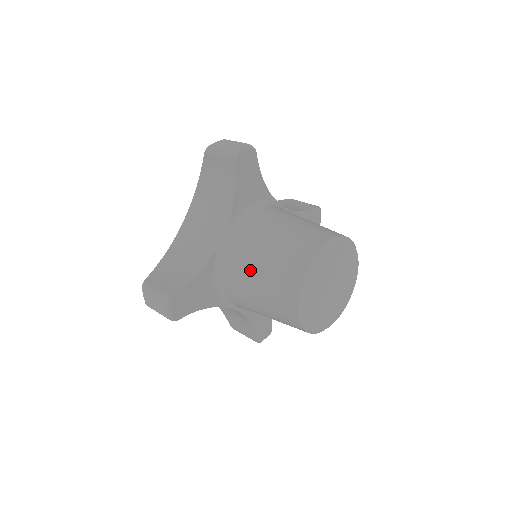
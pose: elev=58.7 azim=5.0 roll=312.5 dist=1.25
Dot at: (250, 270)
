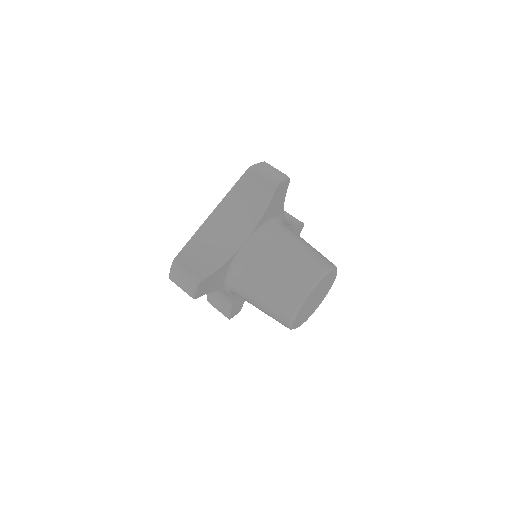
Dot at: (263, 274)
